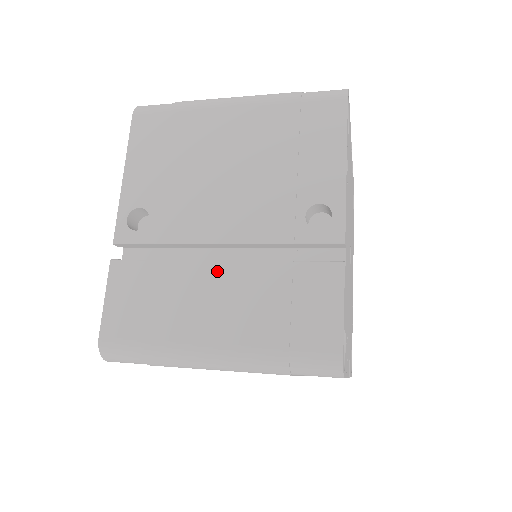
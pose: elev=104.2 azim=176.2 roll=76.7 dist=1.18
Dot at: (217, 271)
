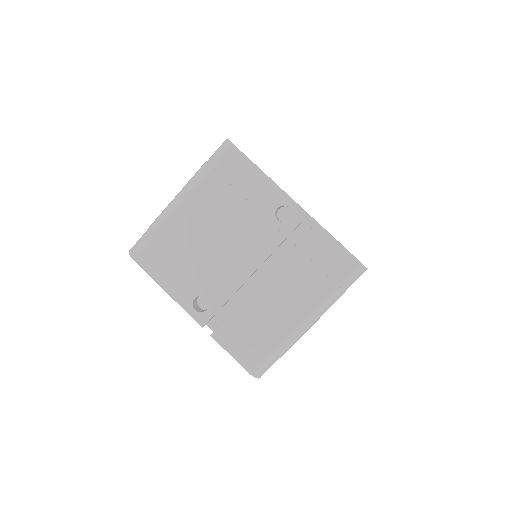
Dot at: (267, 286)
